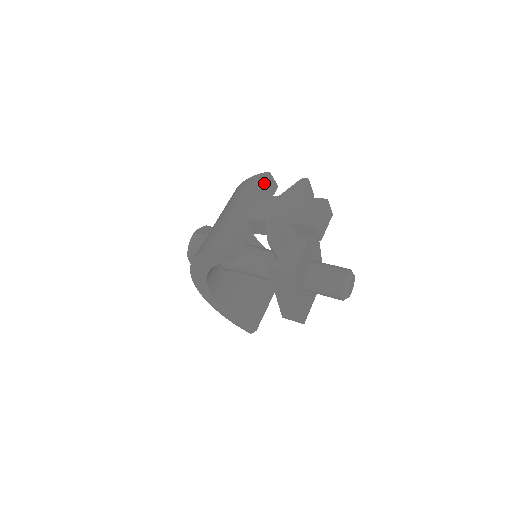
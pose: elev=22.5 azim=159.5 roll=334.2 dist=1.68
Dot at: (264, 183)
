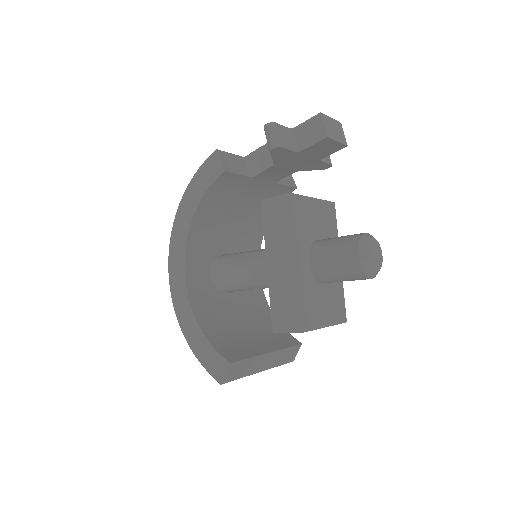
Dot at: occluded
